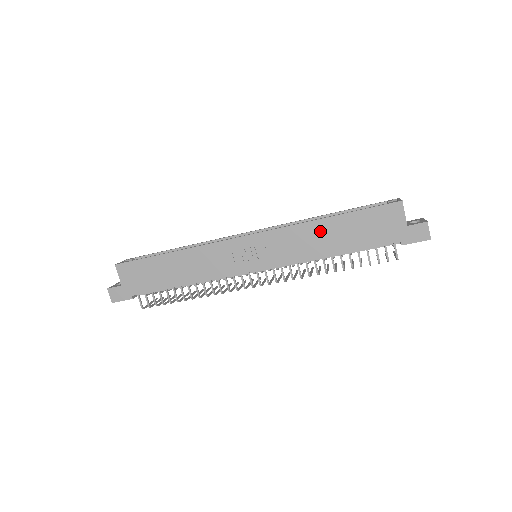
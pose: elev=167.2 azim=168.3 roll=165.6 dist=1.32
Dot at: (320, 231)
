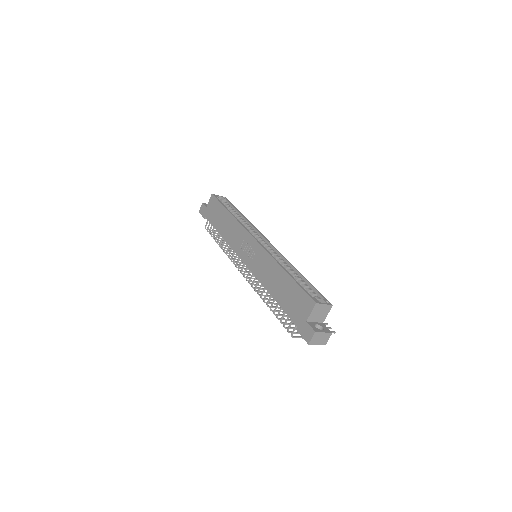
Dot at: (276, 273)
